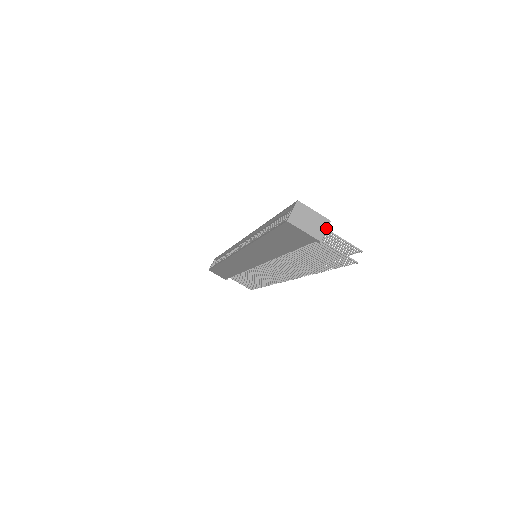
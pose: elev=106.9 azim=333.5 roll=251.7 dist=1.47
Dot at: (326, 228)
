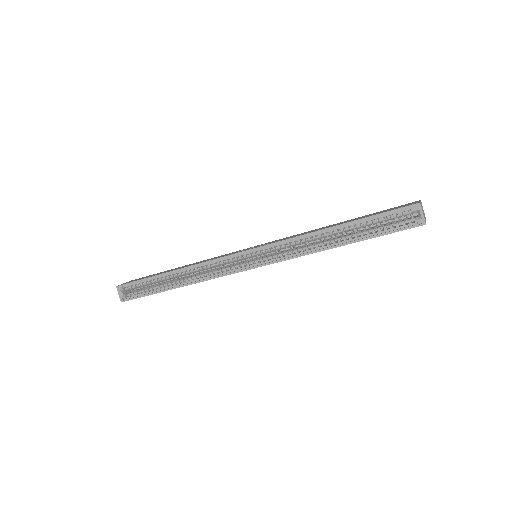
Dot at: occluded
